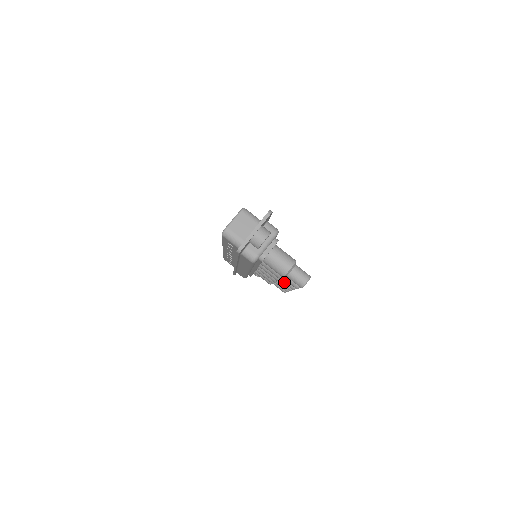
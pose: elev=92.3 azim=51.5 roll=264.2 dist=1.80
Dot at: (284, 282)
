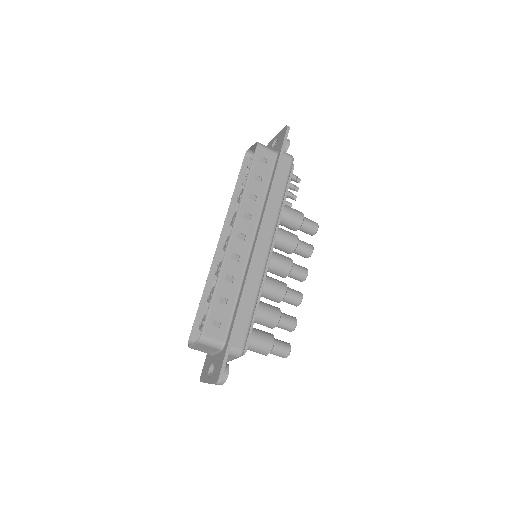
Dot at: occluded
